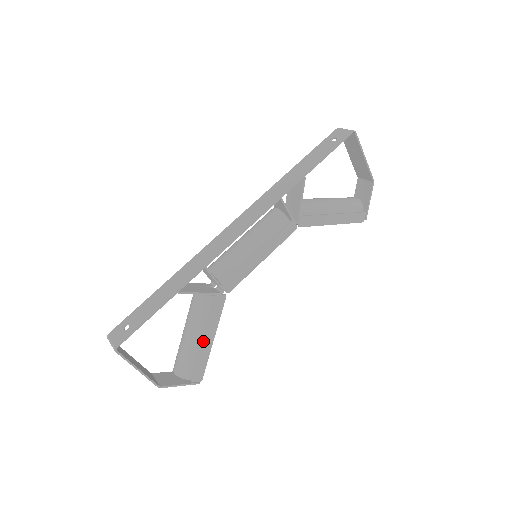
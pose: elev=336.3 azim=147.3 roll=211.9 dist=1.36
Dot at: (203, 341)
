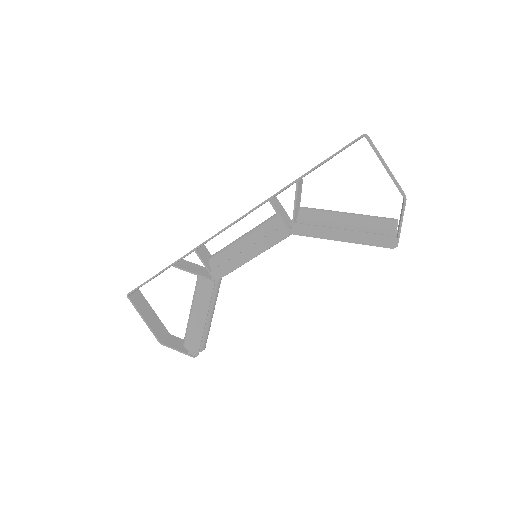
Dot at: (196, 318)
